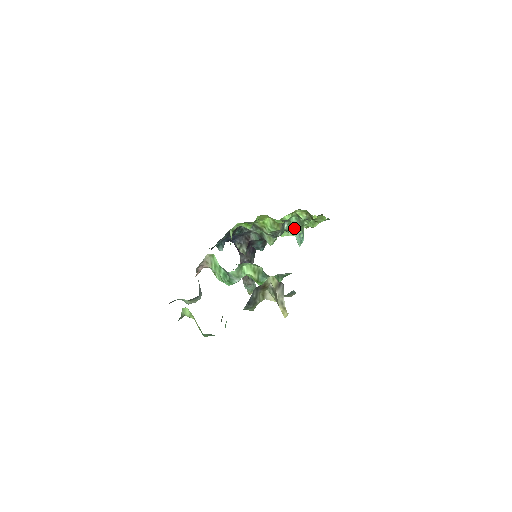
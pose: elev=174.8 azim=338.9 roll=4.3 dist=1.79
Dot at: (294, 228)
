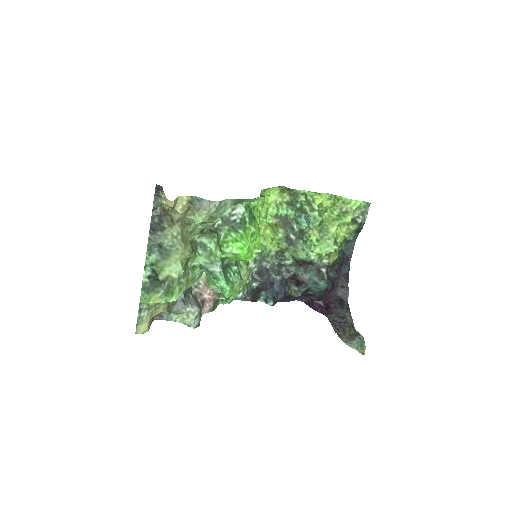
Dot at: (297, 219)
